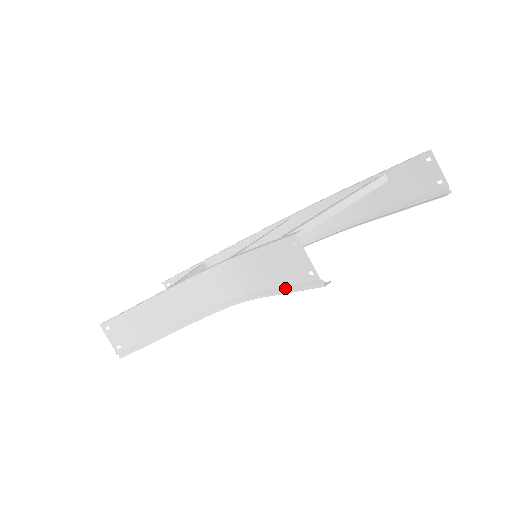
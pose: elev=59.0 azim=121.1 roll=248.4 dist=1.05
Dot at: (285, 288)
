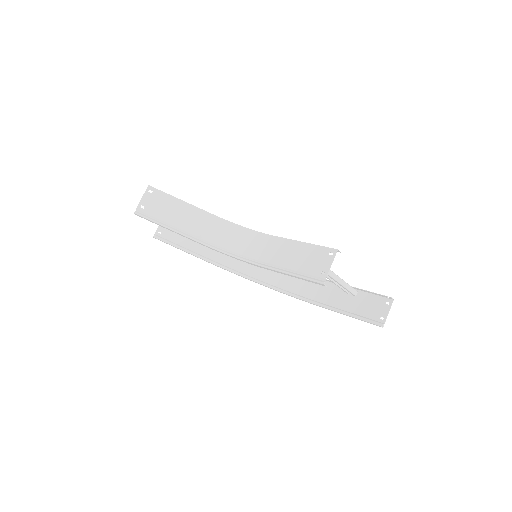
Dot at: (291, 271)
